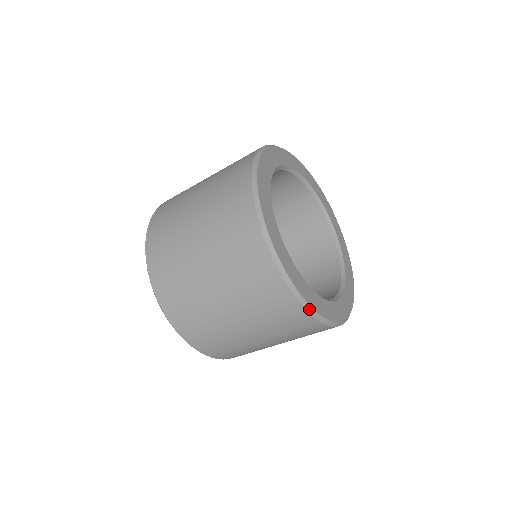
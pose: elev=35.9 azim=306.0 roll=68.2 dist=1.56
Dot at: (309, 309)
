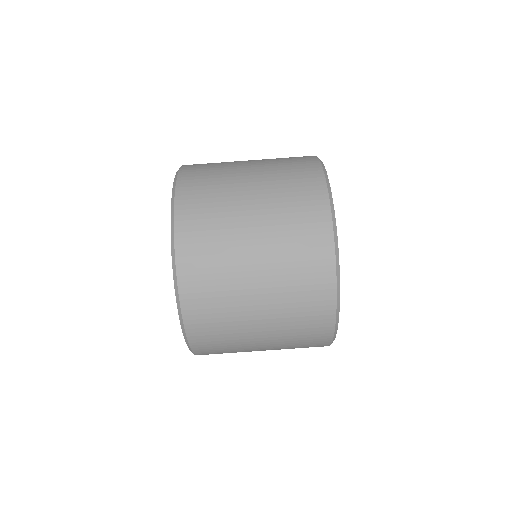
Dot at: (337, 317)
